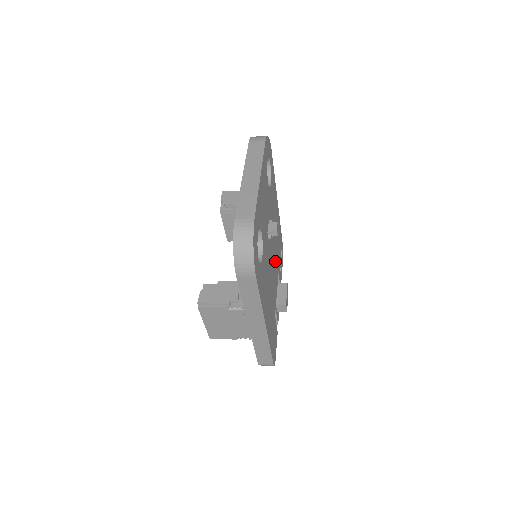
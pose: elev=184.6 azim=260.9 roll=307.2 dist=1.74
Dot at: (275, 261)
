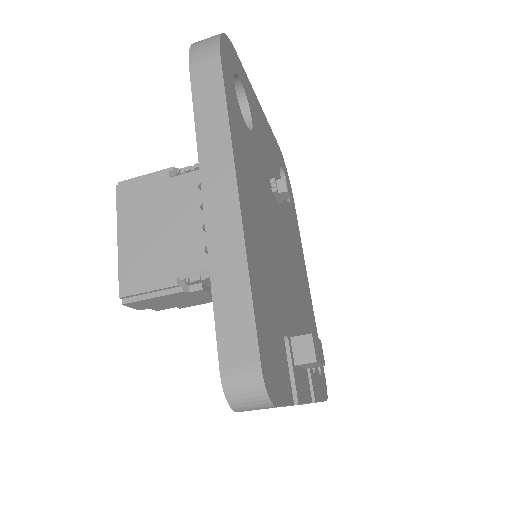
Dot at: (294, 294)
